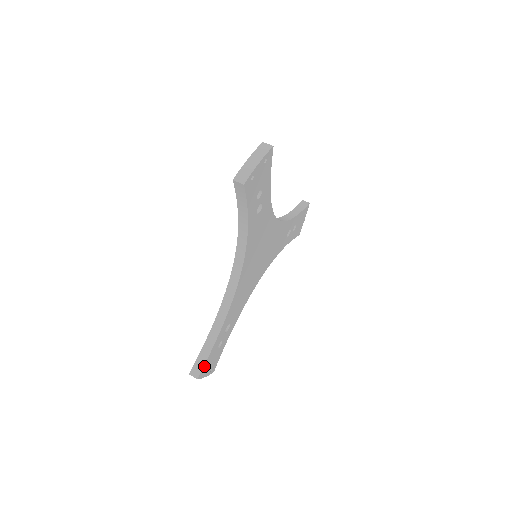
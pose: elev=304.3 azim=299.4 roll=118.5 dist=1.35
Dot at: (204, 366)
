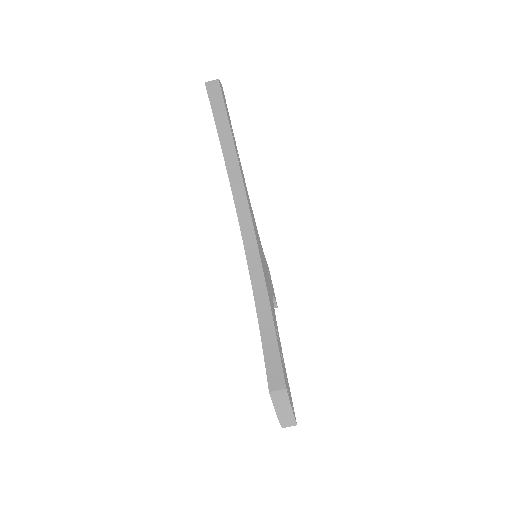
Dot at: occluded
